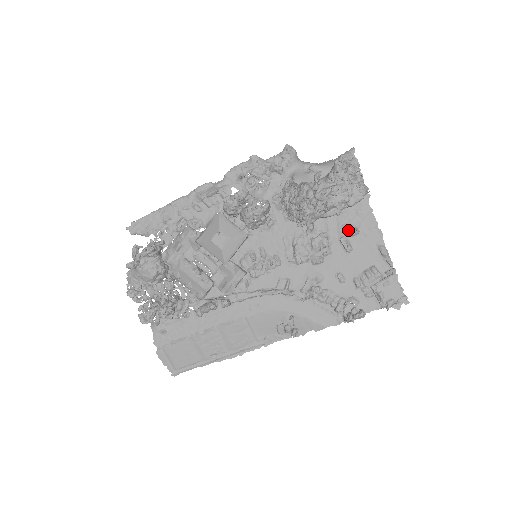
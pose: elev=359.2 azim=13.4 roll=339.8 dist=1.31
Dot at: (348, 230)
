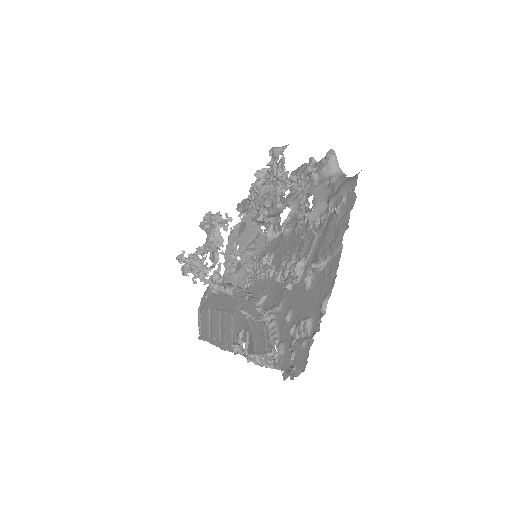
Dot at: (315, 262)
